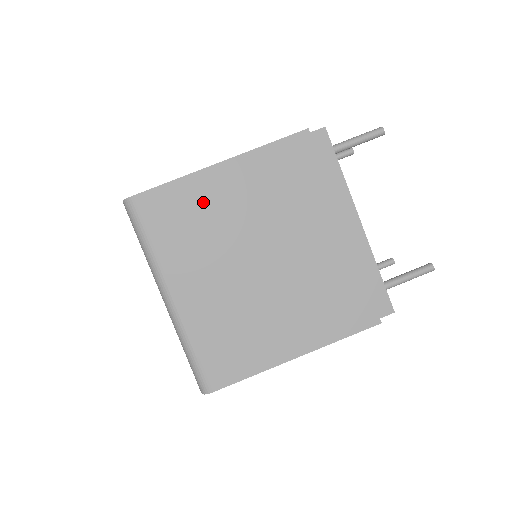
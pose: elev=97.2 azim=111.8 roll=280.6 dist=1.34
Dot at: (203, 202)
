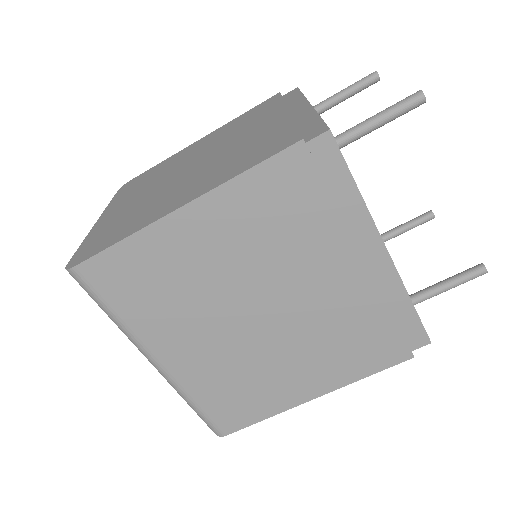
Dot at: (169, 261)
